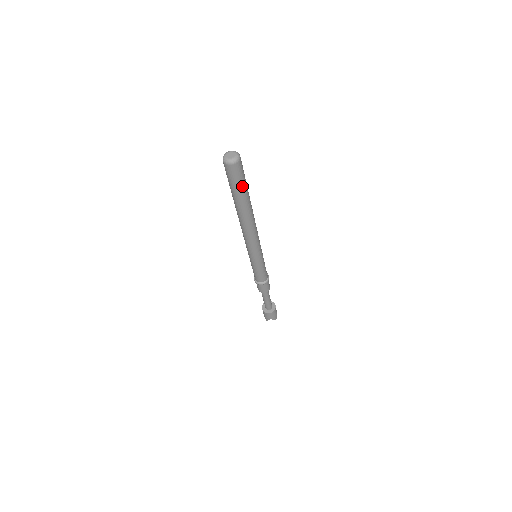
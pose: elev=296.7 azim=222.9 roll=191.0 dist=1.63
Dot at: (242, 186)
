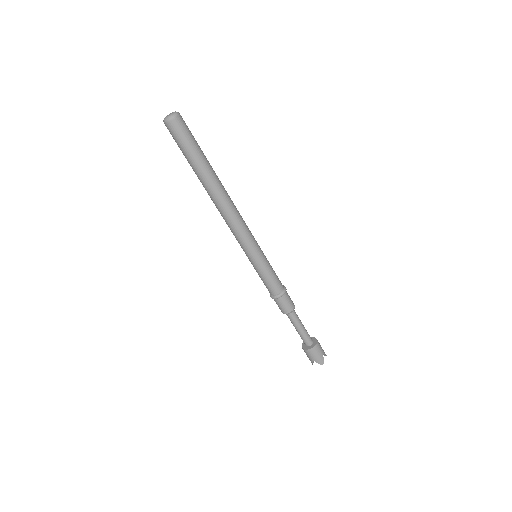
Dot at: (197, 144)
